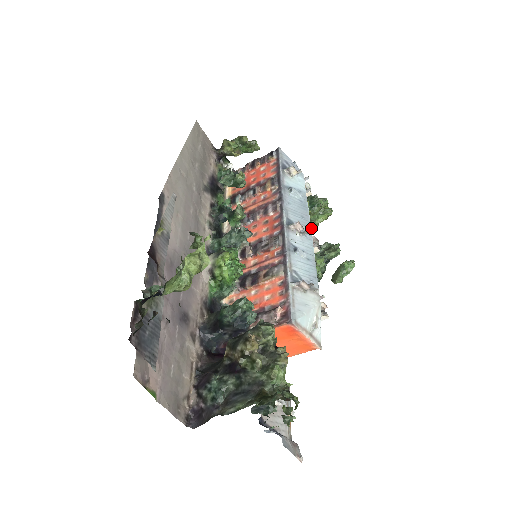
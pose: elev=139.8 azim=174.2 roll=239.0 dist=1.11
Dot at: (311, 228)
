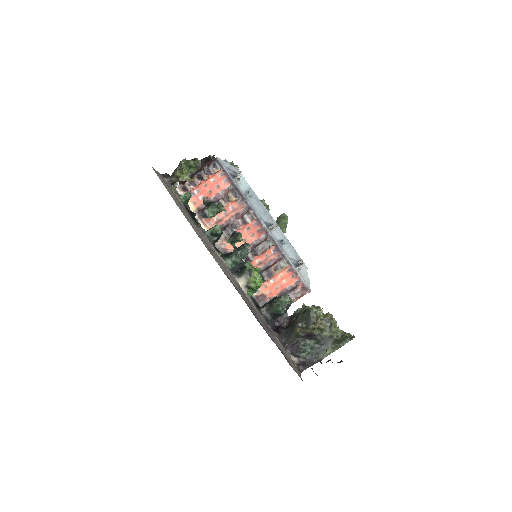
Dot at: occluded
